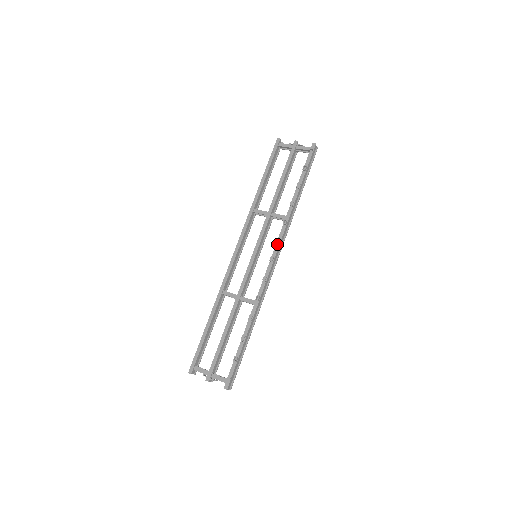
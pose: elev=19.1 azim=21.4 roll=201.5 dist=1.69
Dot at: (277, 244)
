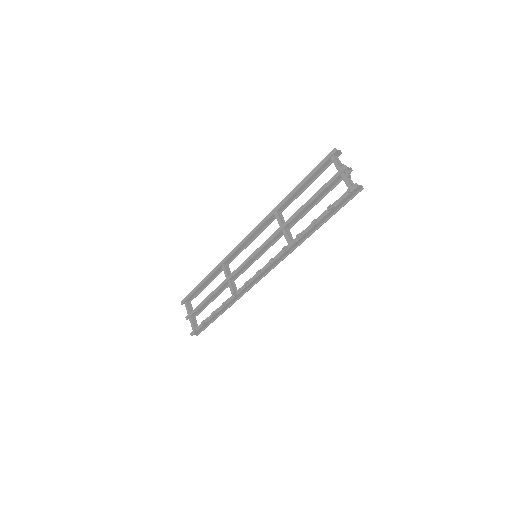
Dot at: (270, 262)
